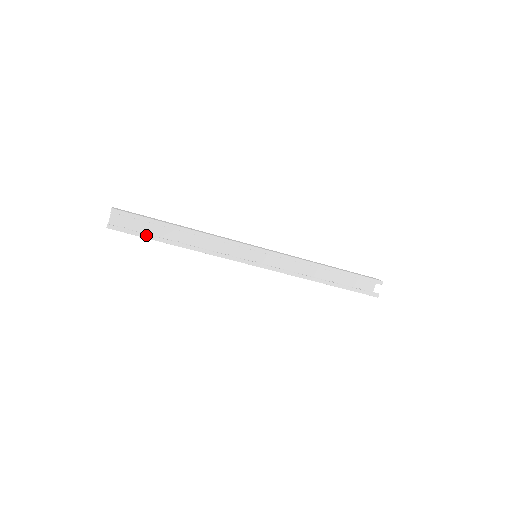
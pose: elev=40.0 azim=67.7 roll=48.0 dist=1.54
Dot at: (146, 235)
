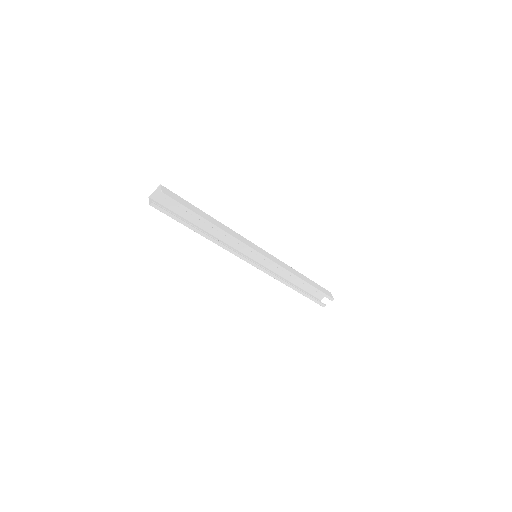
Dot at: (180, 220)
